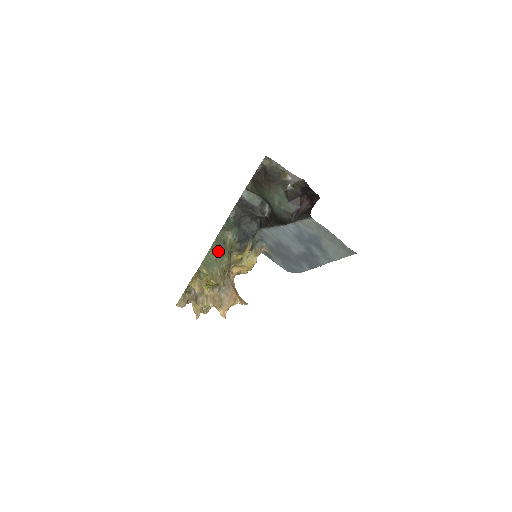
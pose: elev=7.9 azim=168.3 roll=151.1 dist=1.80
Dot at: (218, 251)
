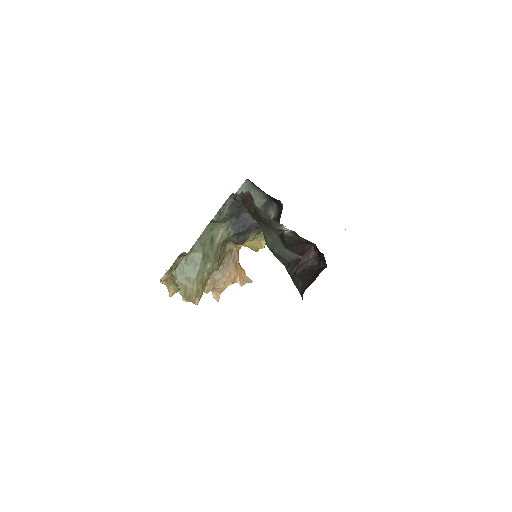
Dot at: (199, 255)
